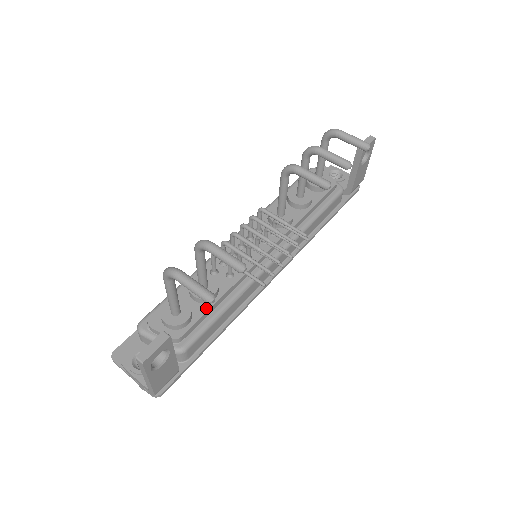
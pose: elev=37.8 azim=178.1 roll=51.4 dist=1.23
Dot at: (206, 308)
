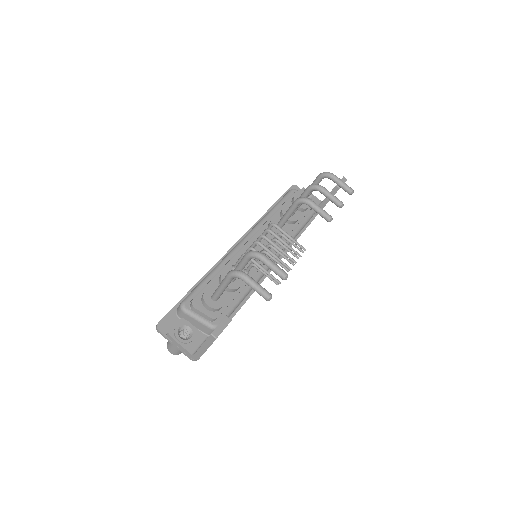
Dot at: (233, 296)
